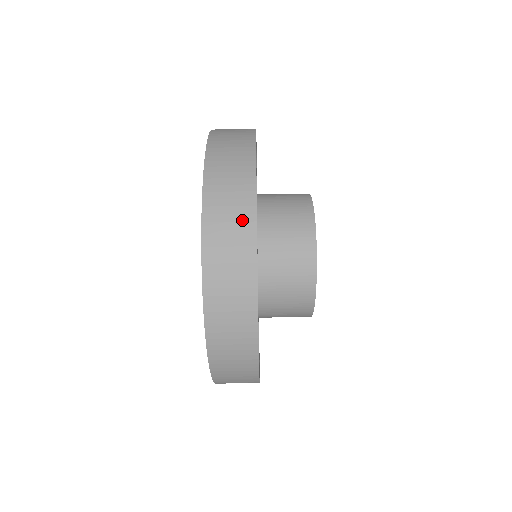
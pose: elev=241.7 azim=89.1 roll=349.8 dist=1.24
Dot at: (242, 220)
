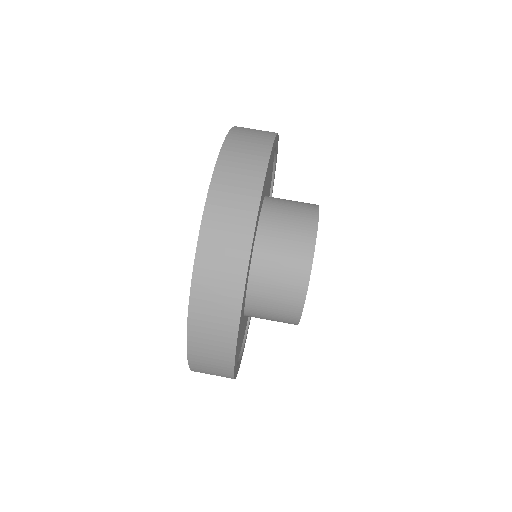
Dot at: (238, 240)
